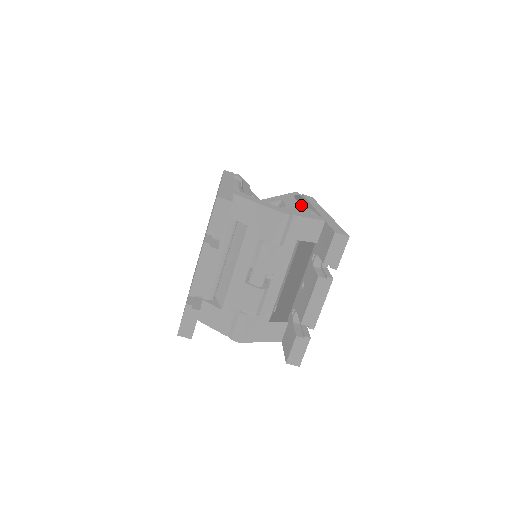
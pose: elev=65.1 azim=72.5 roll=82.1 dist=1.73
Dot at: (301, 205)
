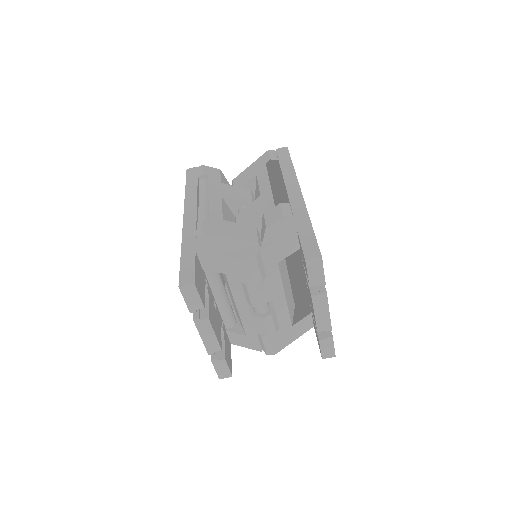
Dot at: (274, 186)
